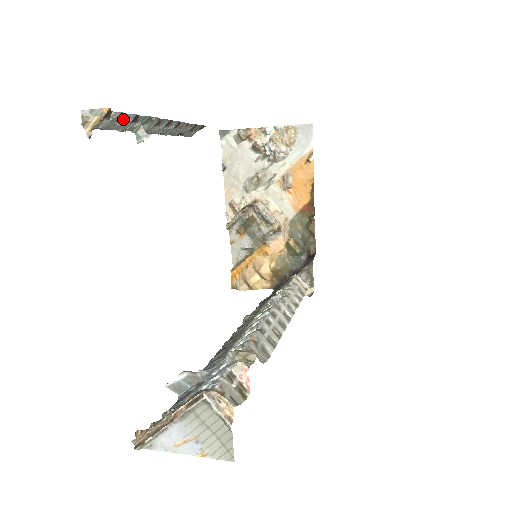
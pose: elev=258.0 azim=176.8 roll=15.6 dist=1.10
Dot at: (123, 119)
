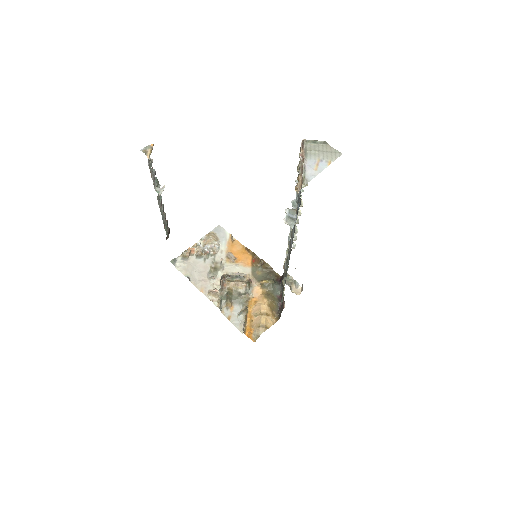
Dot at: (152, 171)
